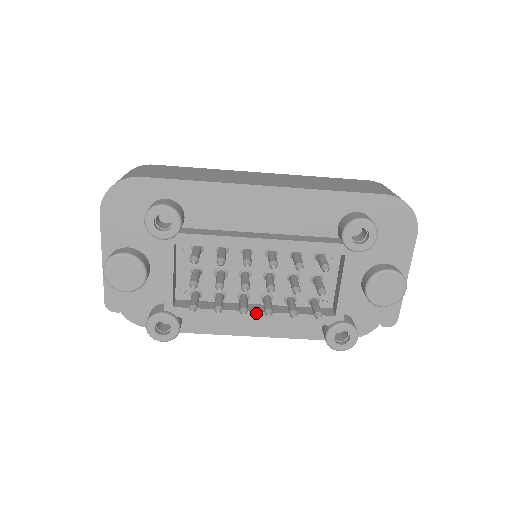
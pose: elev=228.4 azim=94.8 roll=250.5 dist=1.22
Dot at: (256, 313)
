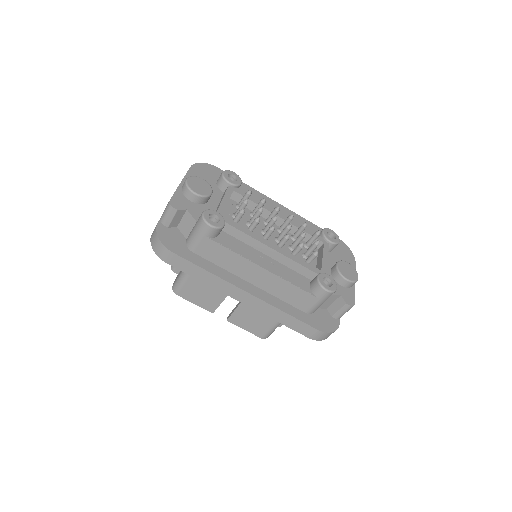
Dot at: (274, 245)
